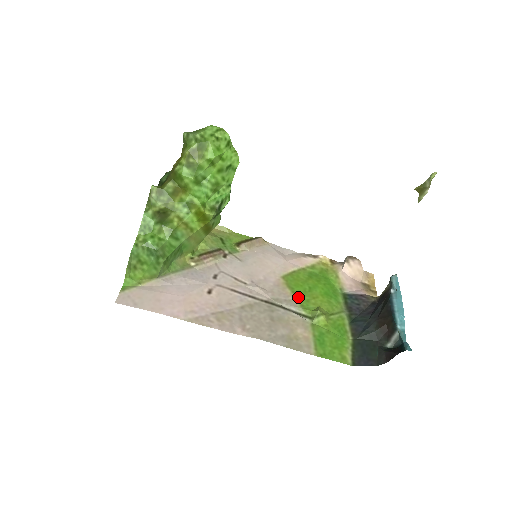
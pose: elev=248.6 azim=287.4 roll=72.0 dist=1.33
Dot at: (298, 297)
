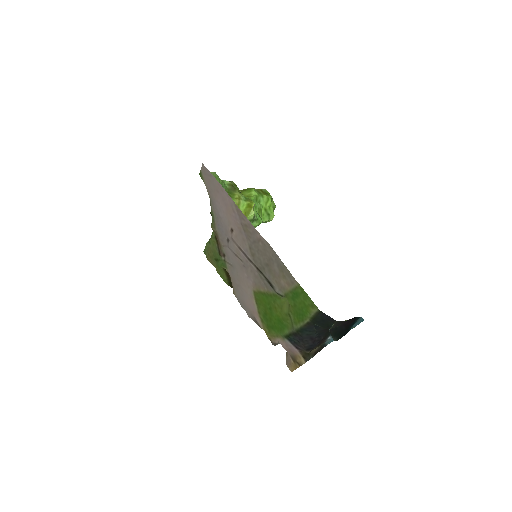
Dot at: (269, 295)
